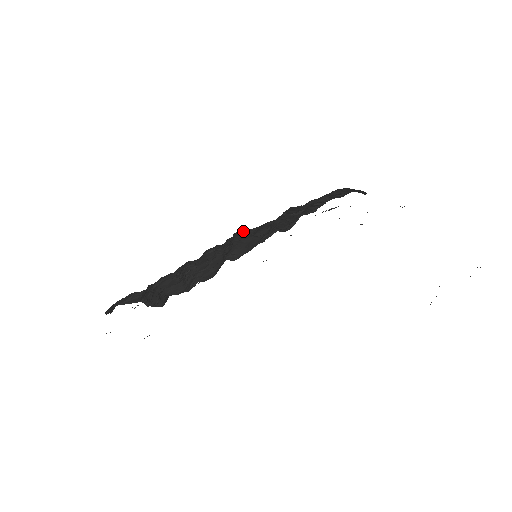
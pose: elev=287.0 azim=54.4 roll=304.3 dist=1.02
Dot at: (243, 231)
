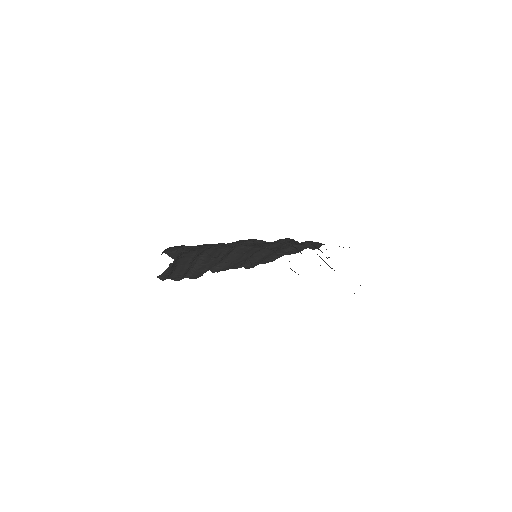
Dot at: (244, 245)
